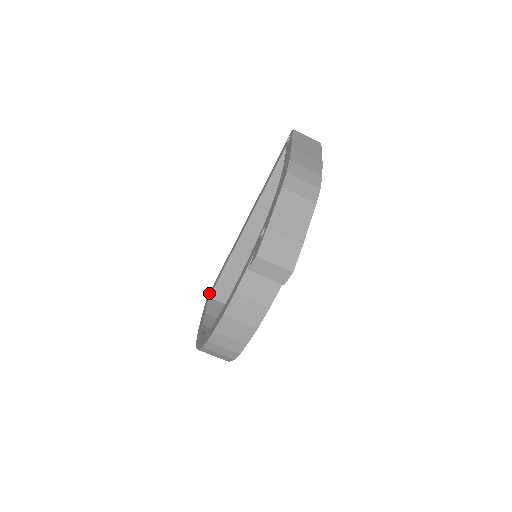
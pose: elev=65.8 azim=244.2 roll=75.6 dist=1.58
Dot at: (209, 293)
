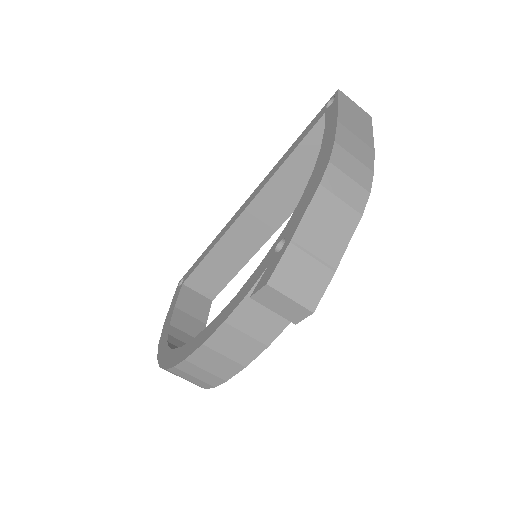
Dot at: (183, 277)
